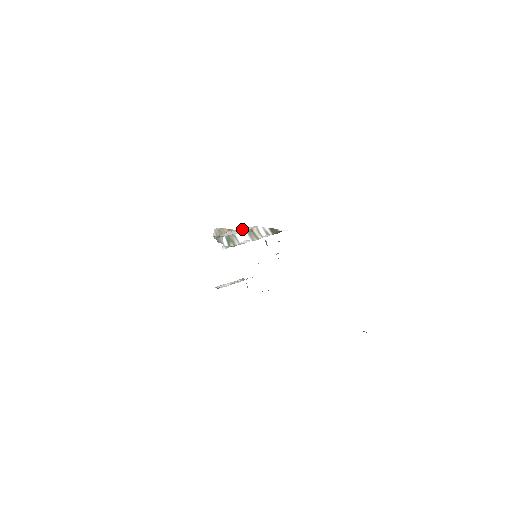
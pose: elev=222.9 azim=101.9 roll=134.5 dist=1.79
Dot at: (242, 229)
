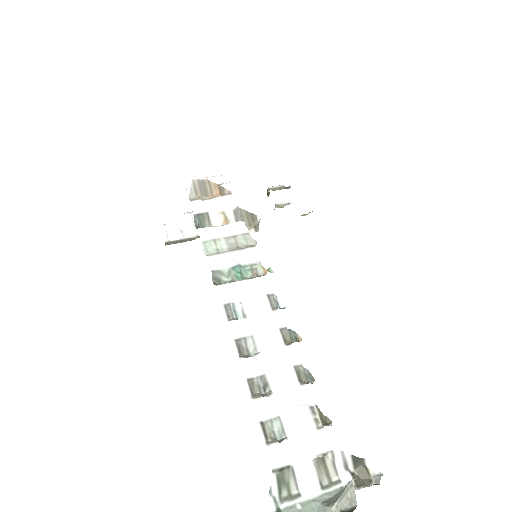
Dot at: (294, 400)
